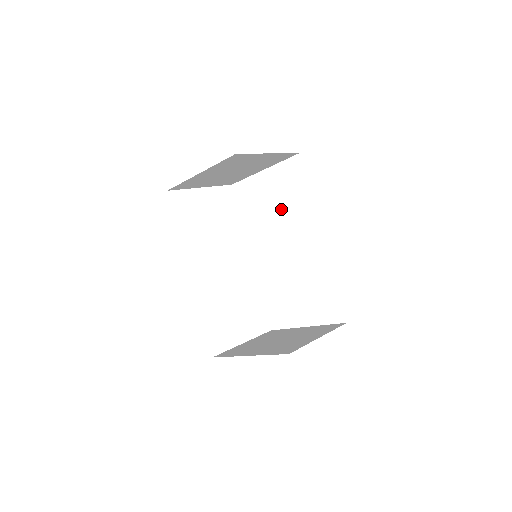
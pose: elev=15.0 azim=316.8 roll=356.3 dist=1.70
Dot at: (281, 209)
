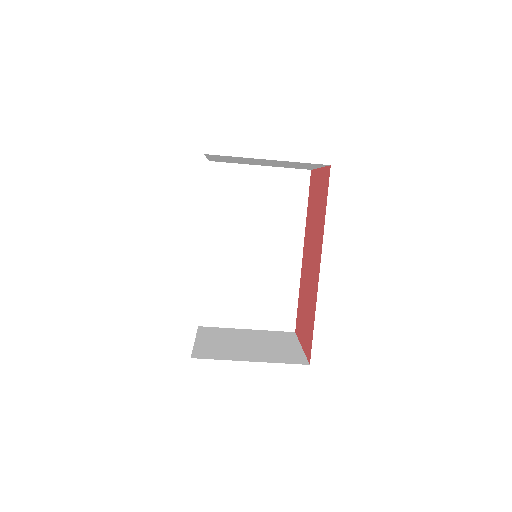
Dot at: (266, 211)
